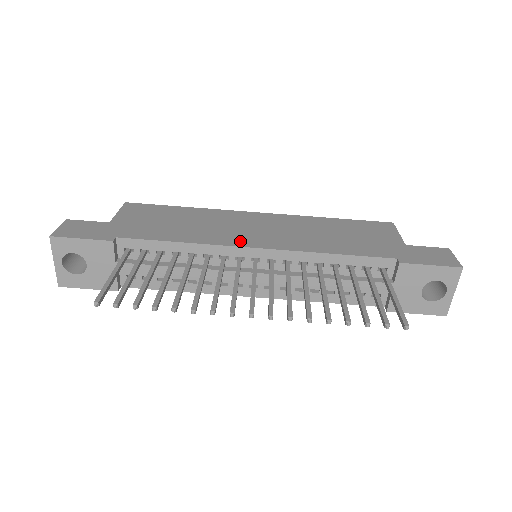
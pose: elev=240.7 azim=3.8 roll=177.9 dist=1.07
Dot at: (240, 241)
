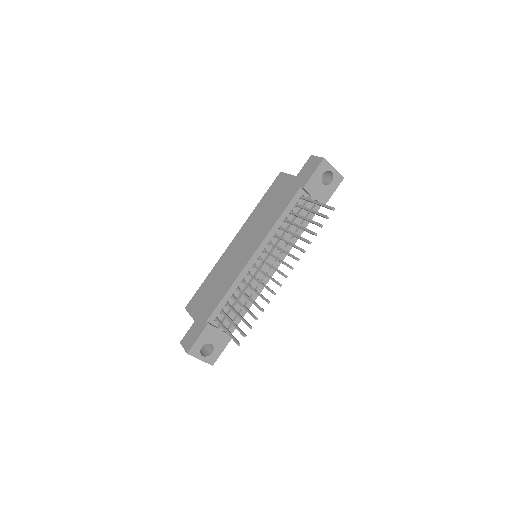
Dot at: (245, 260)
